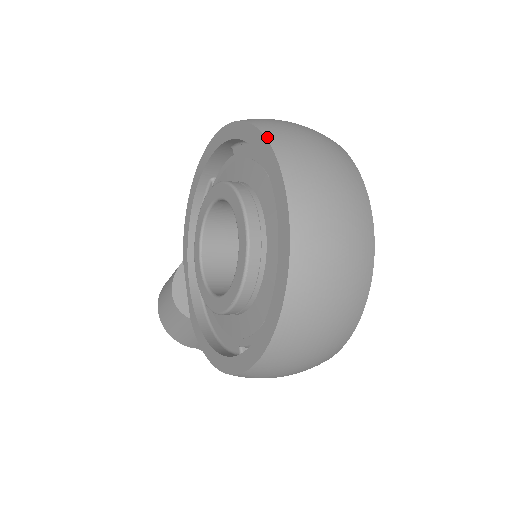
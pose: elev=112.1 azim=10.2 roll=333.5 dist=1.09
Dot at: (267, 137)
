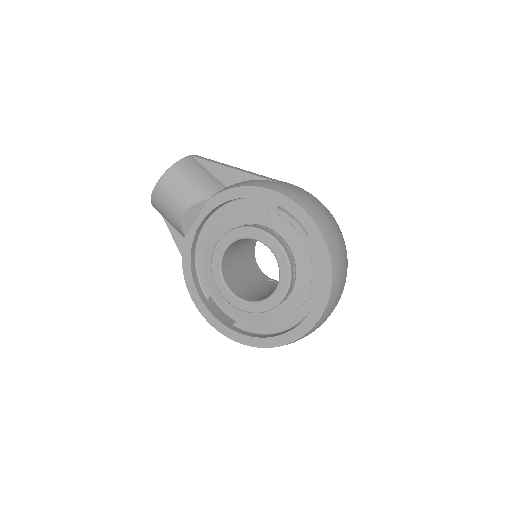
Dot at: (329, 300)
